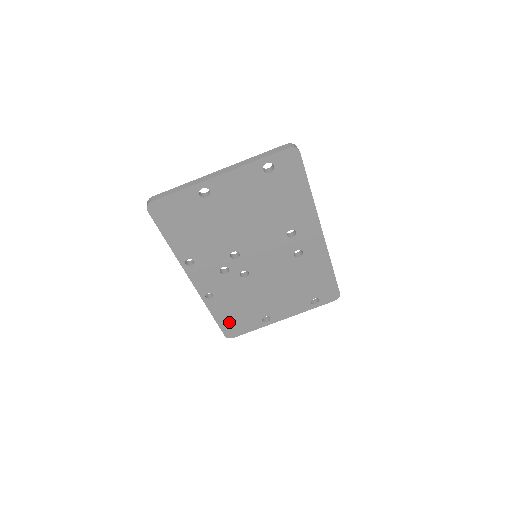
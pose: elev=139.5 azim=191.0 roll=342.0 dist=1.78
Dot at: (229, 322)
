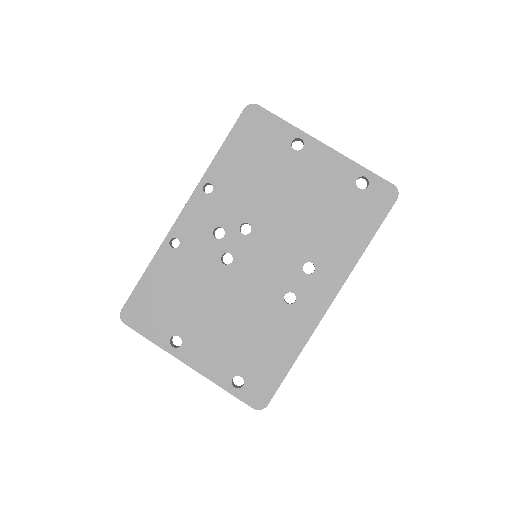
Dot at: (147, 297)
